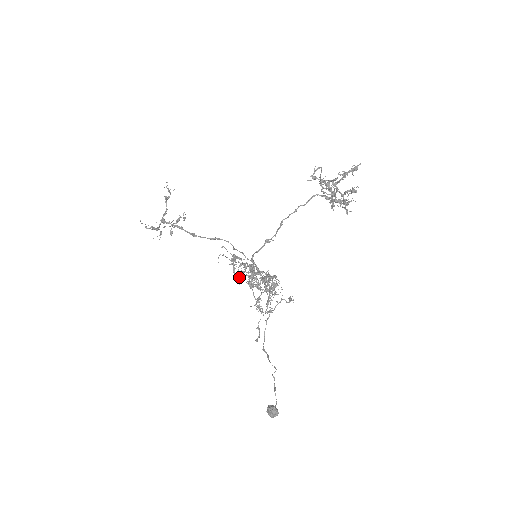
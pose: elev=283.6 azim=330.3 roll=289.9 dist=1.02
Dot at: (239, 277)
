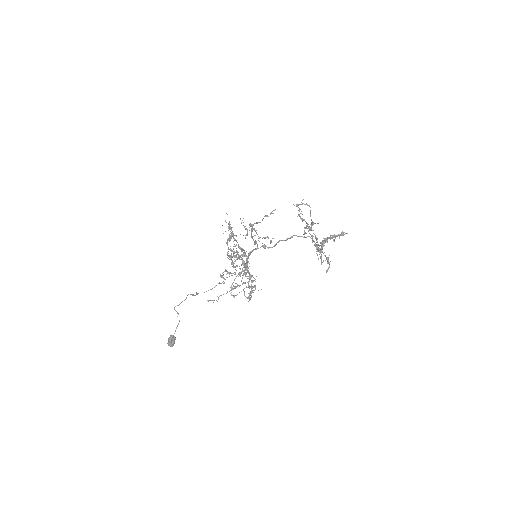
Dot at: (229, 249)
